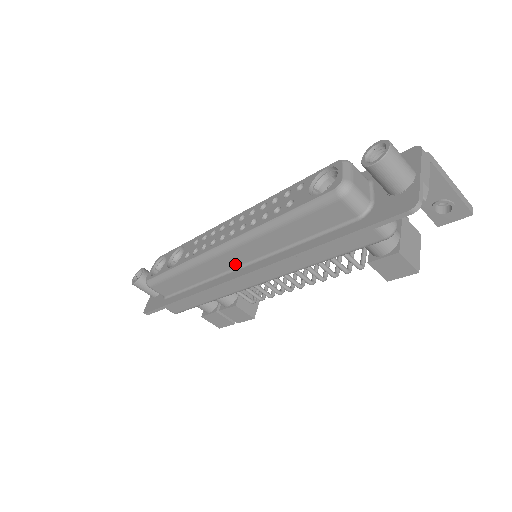
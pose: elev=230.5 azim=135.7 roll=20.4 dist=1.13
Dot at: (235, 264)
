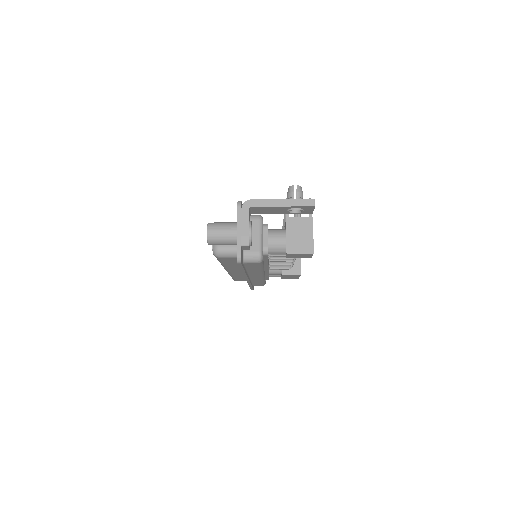
Dot at: occluded
